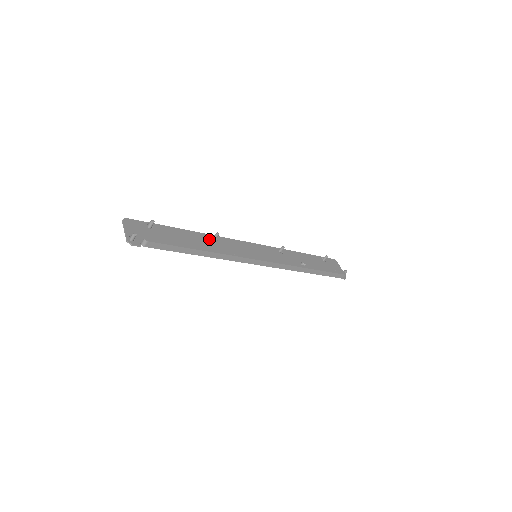
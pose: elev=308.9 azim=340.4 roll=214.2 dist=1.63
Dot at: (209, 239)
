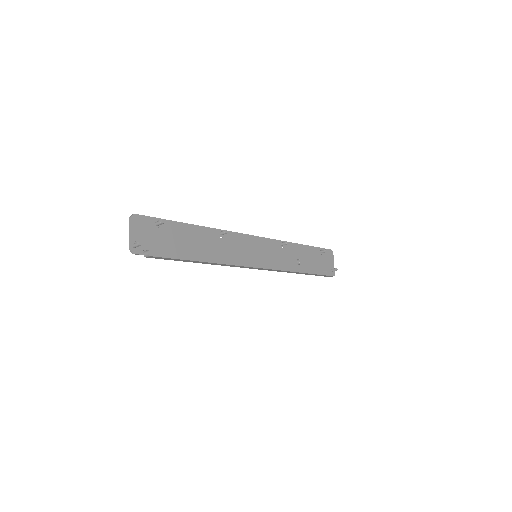
Dot at: (215, 236)
